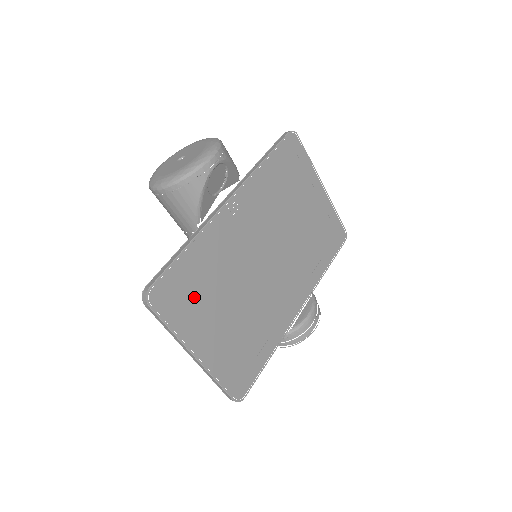
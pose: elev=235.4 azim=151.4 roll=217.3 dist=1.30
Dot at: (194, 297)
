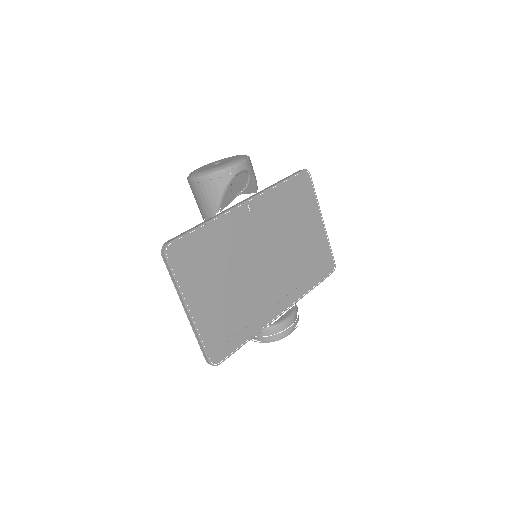
Dot at: (200, 264)
